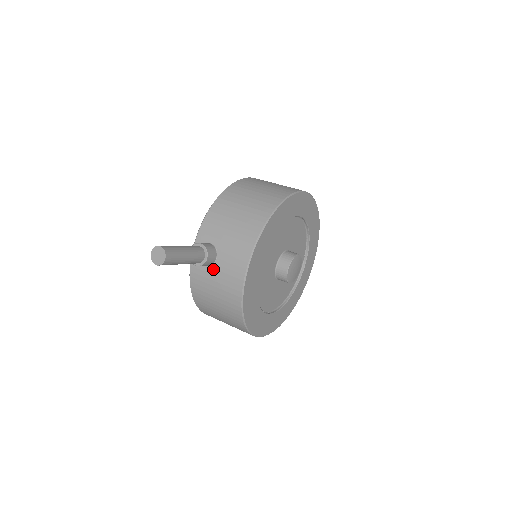
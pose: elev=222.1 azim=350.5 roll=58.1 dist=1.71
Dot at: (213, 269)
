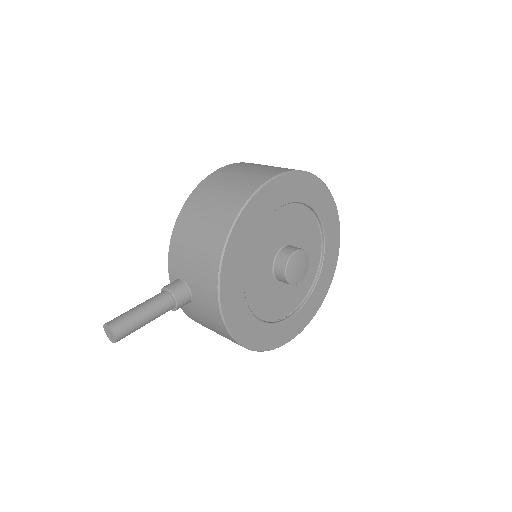
Dot at: (194, 306)
